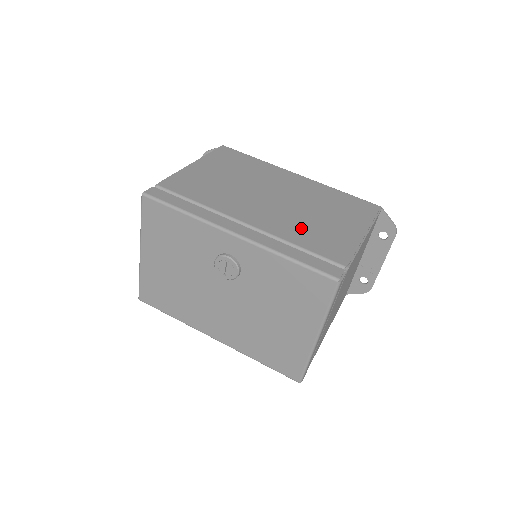
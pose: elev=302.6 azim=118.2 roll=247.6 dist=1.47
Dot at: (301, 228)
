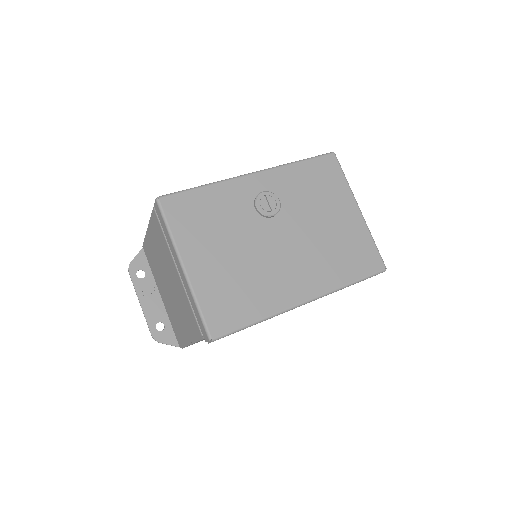
Dot at: occluded
